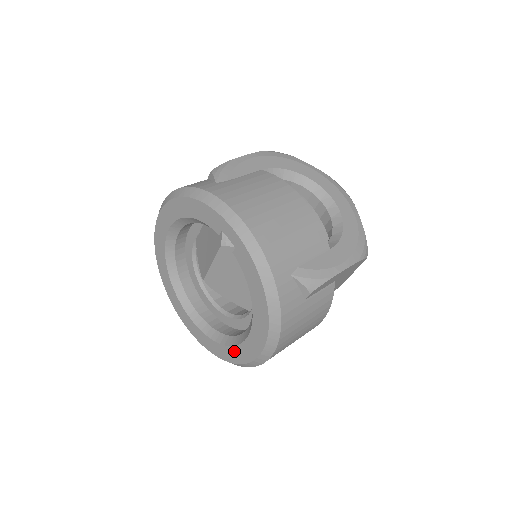
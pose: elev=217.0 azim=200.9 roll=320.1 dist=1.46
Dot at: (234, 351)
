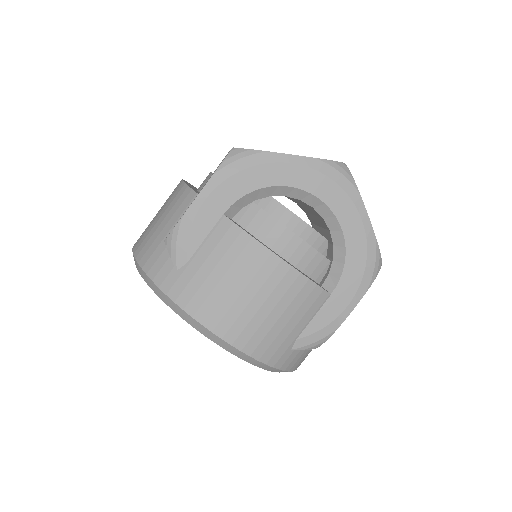
Dot at: occluded
